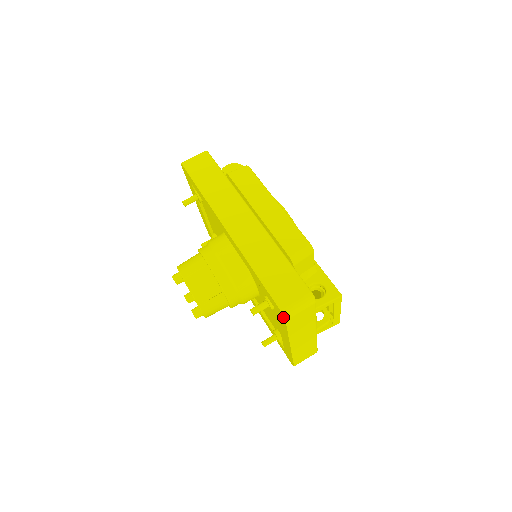
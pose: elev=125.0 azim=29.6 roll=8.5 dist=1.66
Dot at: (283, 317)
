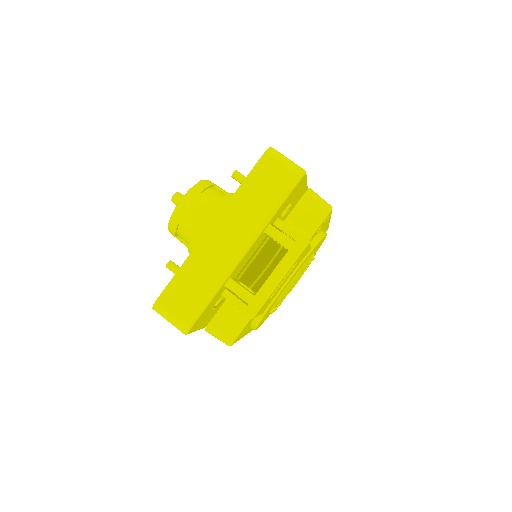
Dot at: (266, 153)
